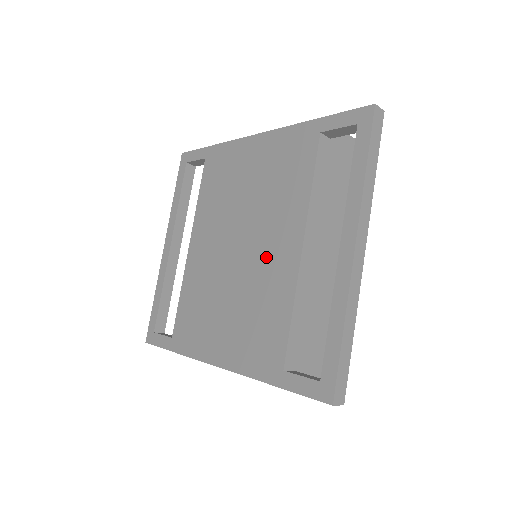
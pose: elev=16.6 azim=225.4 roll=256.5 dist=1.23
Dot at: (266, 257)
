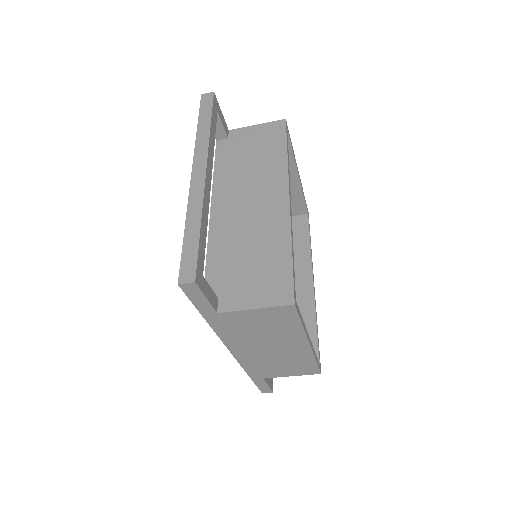
Dot at: occluded
